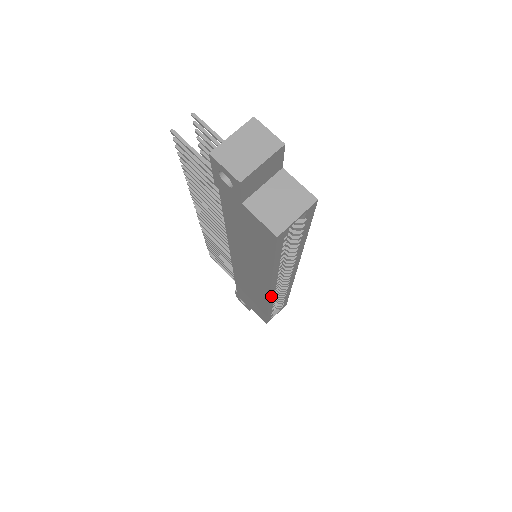
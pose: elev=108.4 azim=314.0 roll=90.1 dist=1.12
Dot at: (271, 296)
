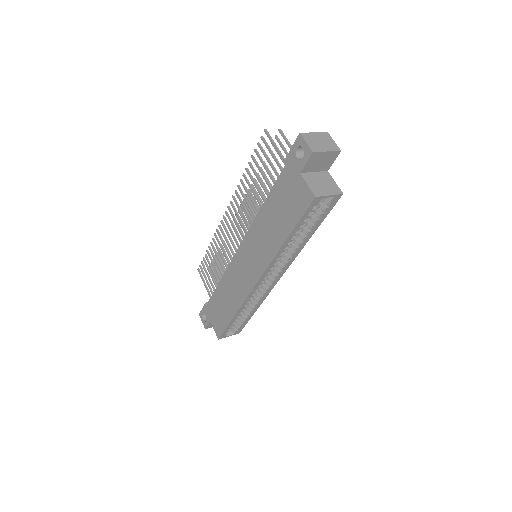
Dot at: (255, 286)
